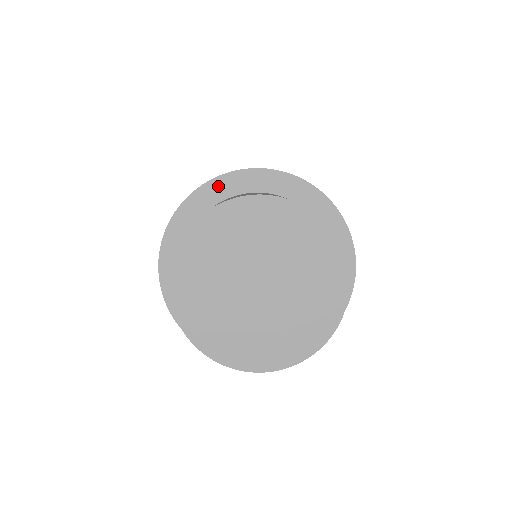
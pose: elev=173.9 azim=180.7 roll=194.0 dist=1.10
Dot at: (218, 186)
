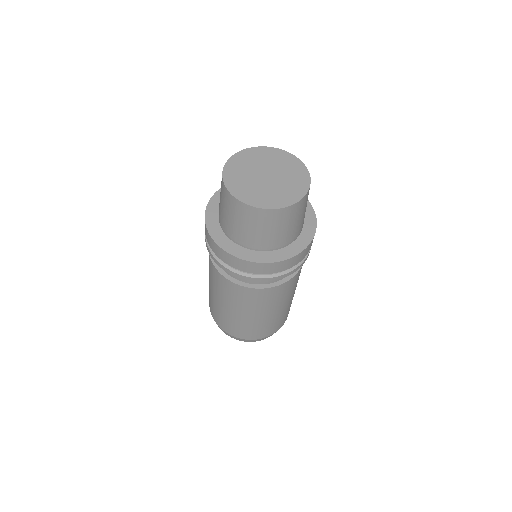
Dot at: (211, 210)
